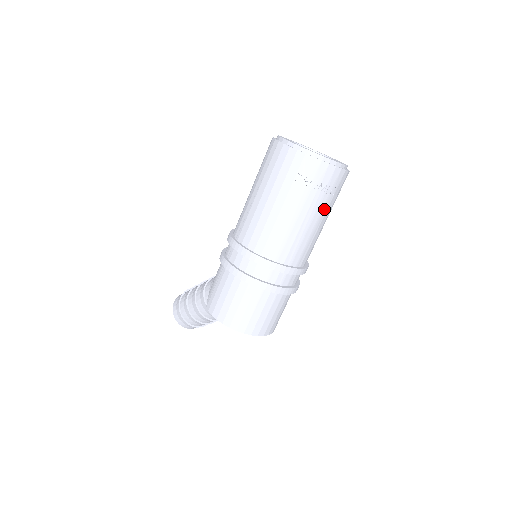
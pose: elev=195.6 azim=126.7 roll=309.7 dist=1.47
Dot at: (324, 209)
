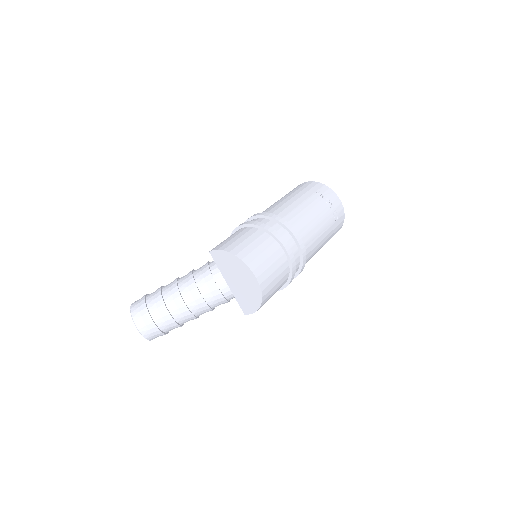
Dot at: (329, 224)
